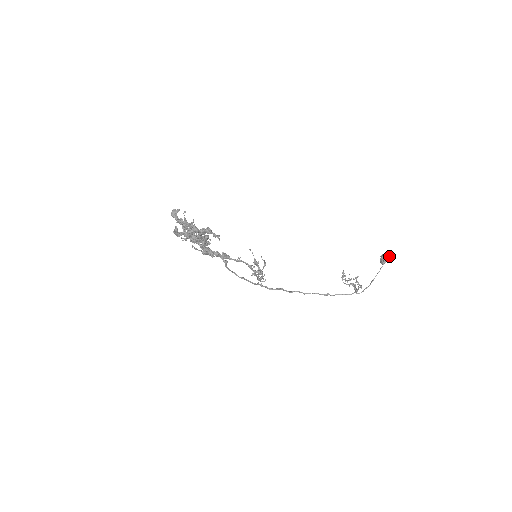
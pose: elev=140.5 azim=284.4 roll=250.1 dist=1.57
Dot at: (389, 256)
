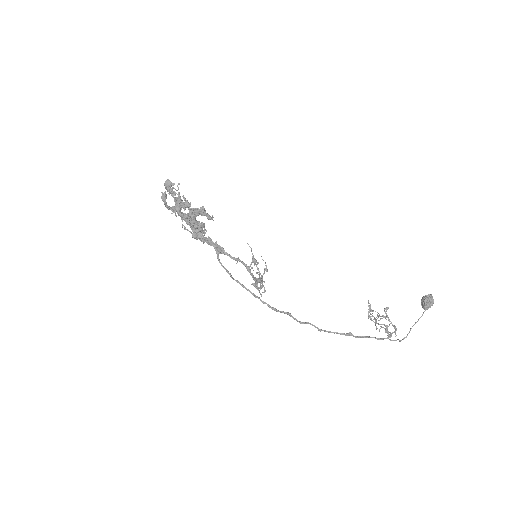
Dot at: (432, 296)
